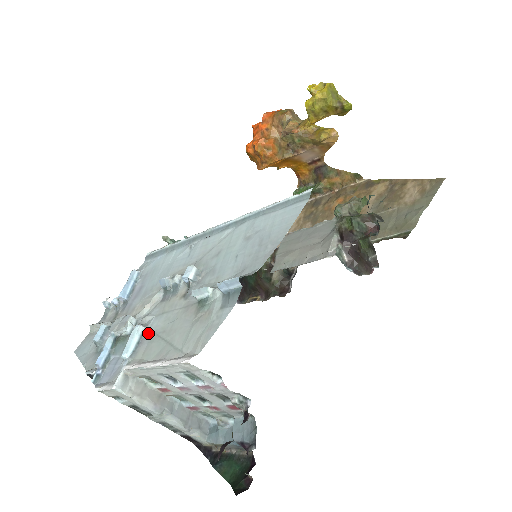
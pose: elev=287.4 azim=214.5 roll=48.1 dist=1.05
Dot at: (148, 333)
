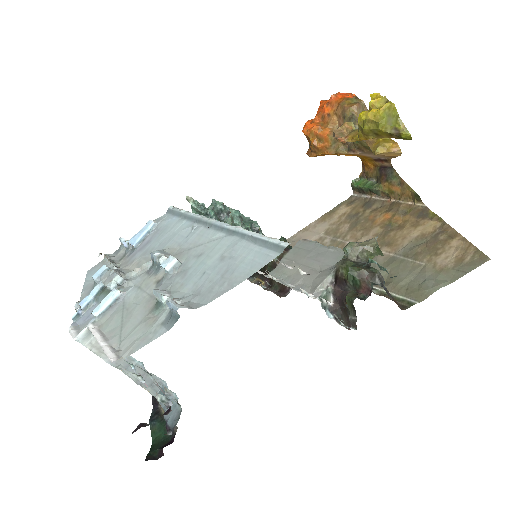
Dot at: (121, 300)
